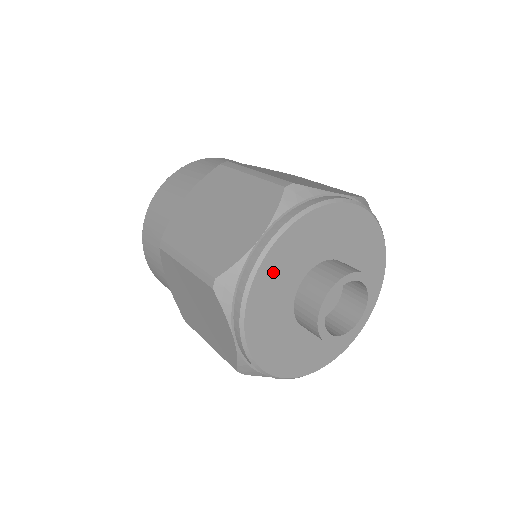
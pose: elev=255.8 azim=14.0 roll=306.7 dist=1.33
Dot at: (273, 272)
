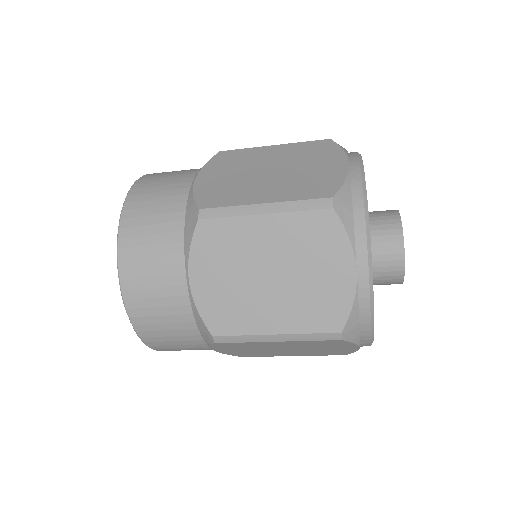
Dot at: occluded
